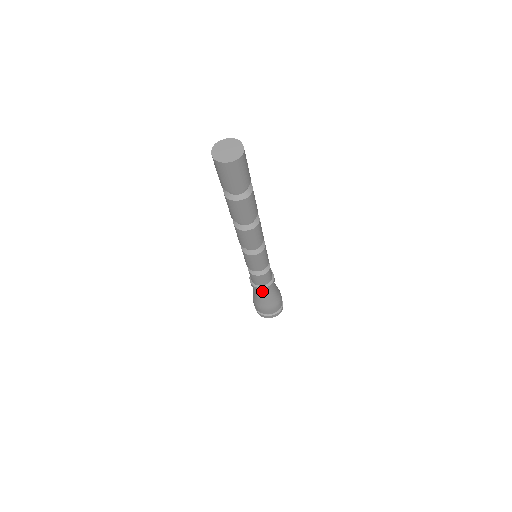
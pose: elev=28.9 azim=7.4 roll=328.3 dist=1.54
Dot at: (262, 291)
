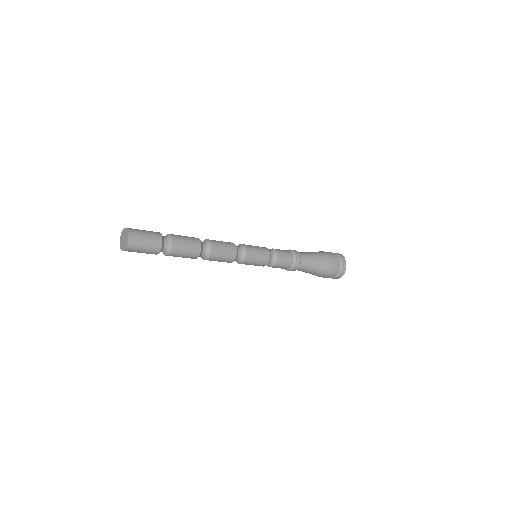
Dot at: occluded
